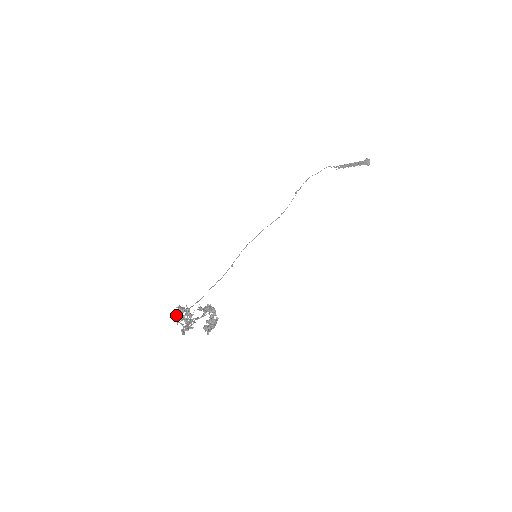
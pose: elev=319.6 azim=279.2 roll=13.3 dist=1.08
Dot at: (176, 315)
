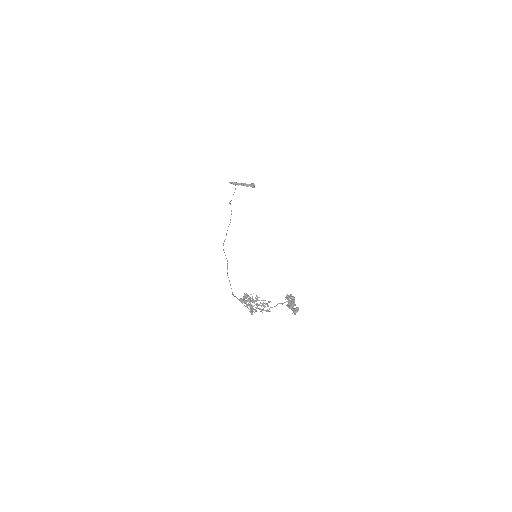
Dot at: (251, 301)
